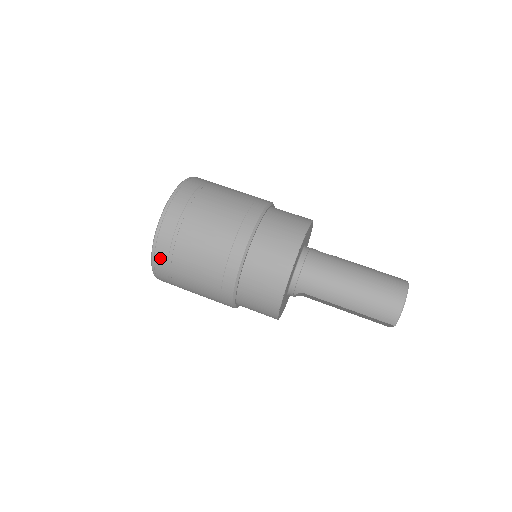
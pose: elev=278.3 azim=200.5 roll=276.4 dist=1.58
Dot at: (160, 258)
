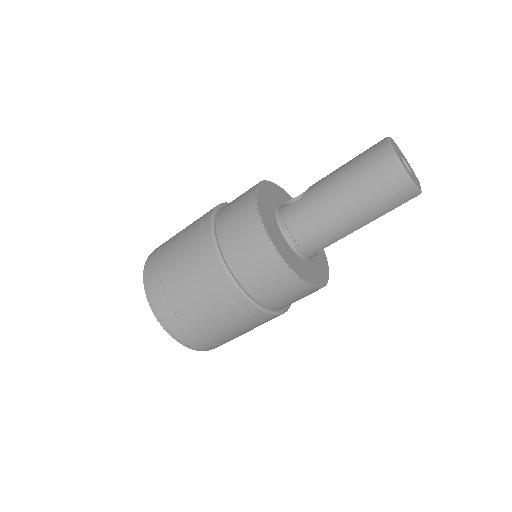
Dot at: (202, 347)
